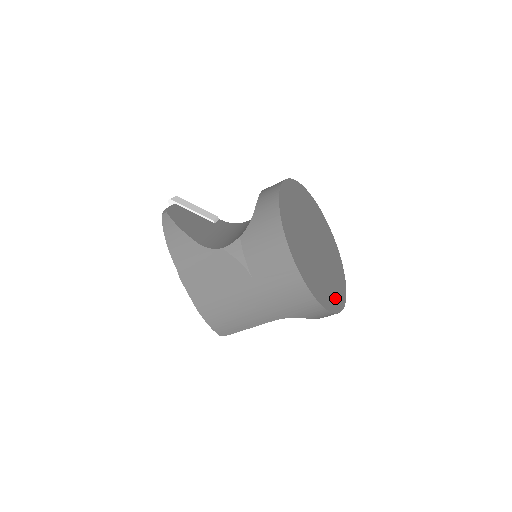
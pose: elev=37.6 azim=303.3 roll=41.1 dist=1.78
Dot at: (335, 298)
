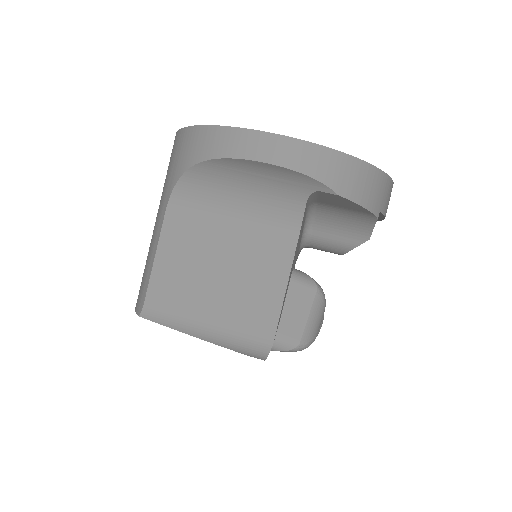
Dot at: occluded
